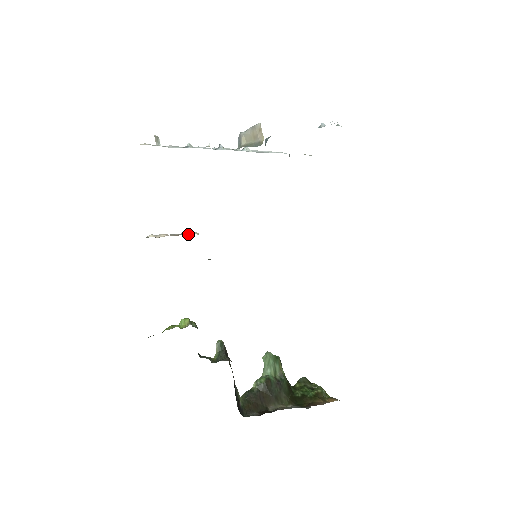
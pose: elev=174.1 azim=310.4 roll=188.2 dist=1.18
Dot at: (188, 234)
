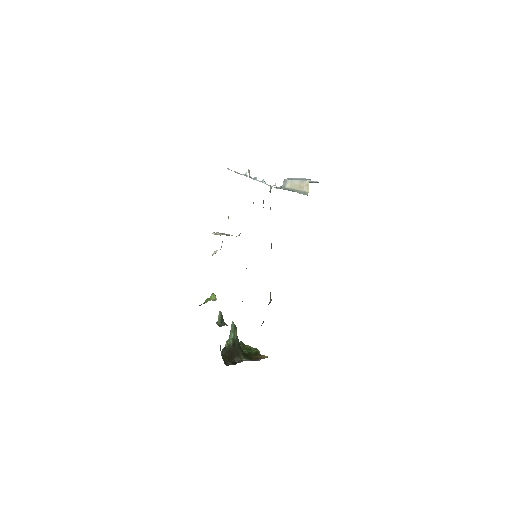
Dot at: (229, 235)
